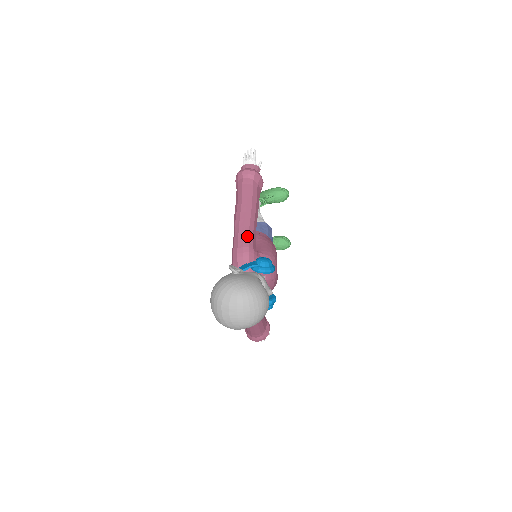
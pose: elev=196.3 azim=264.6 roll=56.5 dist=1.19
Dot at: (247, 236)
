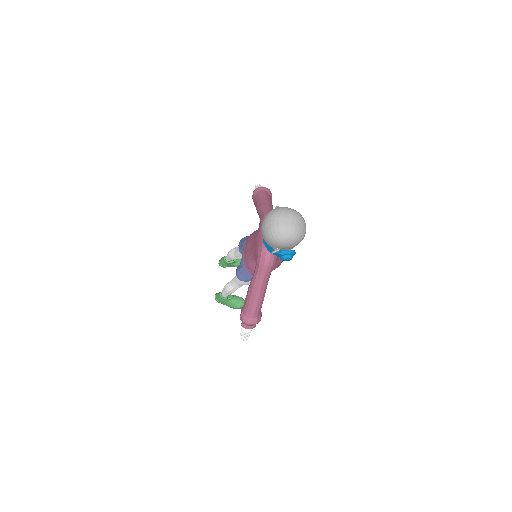
Dot at: occluded
